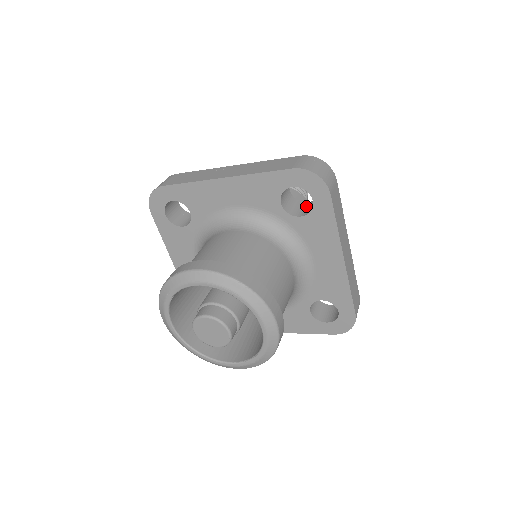
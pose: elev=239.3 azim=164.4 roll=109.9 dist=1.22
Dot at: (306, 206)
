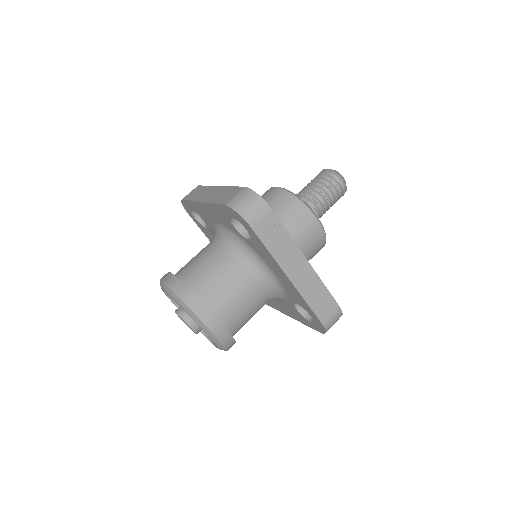
Dot at: occluded
